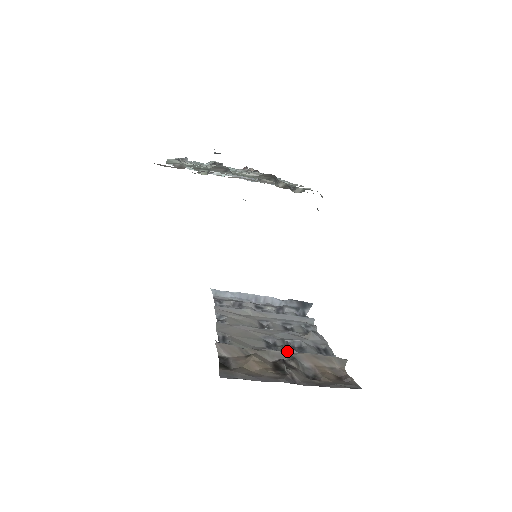
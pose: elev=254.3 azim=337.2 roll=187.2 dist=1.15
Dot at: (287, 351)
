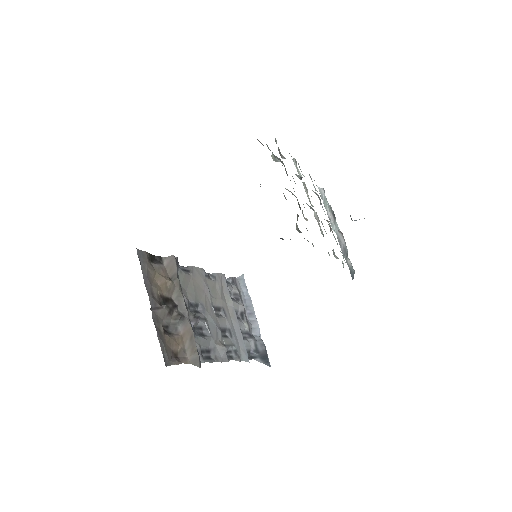
Dot at: (188, 312)
